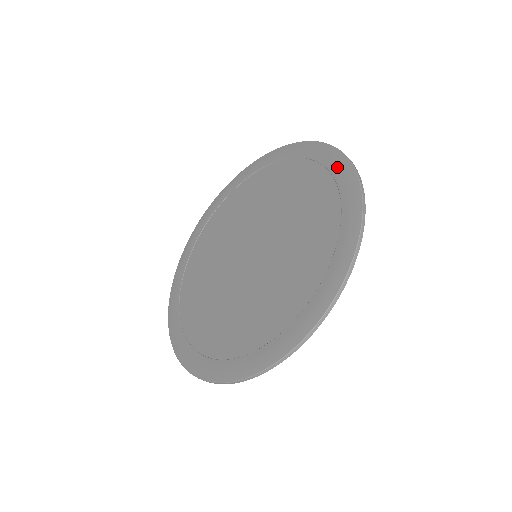
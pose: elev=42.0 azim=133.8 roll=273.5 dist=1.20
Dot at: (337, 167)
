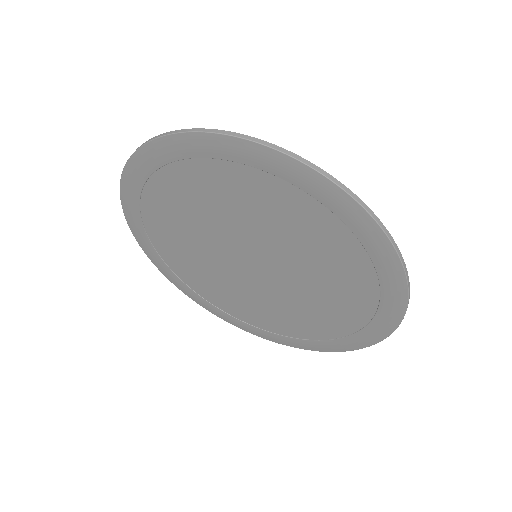
Dot at: (371, 243)
